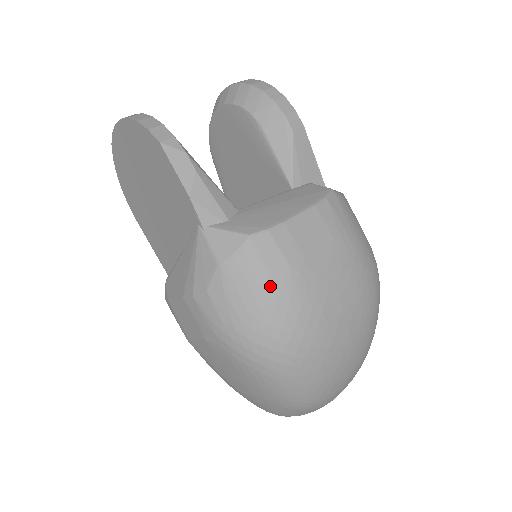
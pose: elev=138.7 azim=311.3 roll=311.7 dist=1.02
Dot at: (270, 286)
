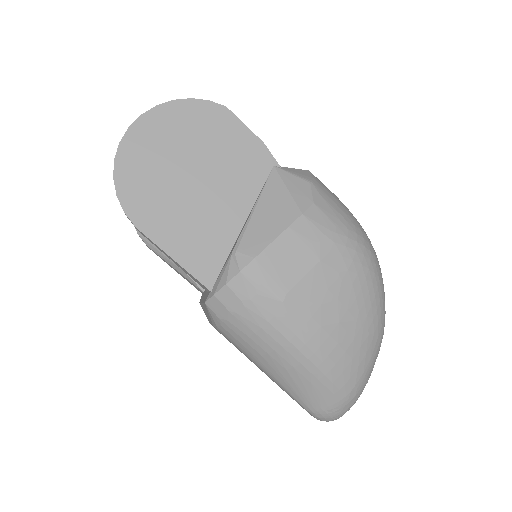
Dot at: occluded
